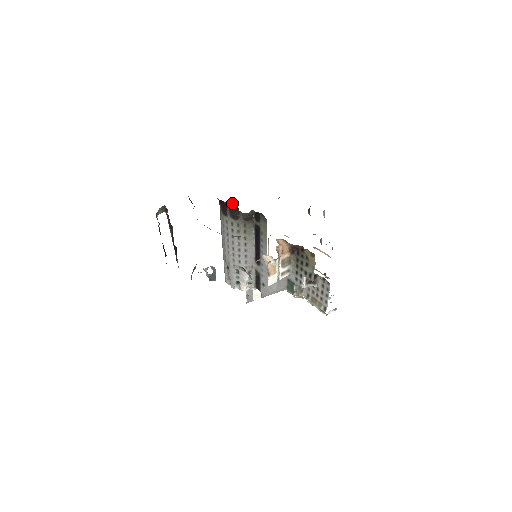
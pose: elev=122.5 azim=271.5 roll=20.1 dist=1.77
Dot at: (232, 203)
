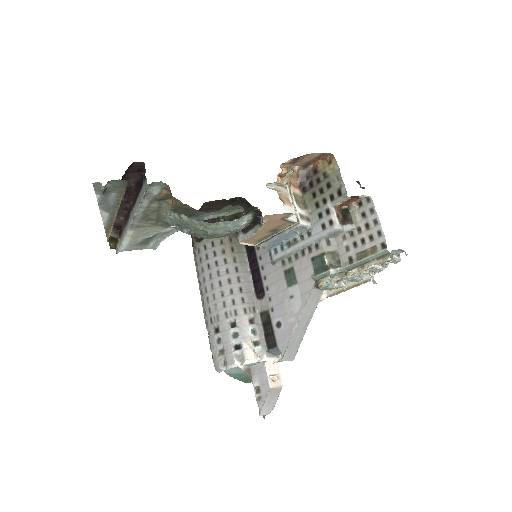
Dot at: occluded
